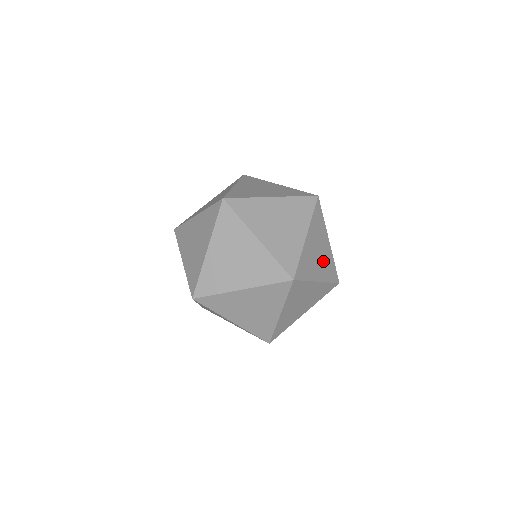
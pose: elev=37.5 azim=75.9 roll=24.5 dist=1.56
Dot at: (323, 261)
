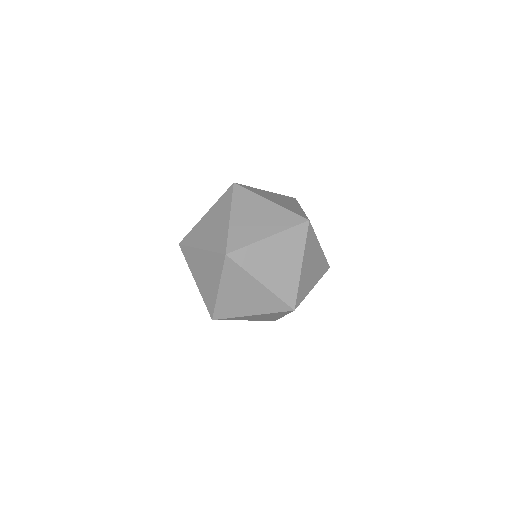
Dot at: occluded
